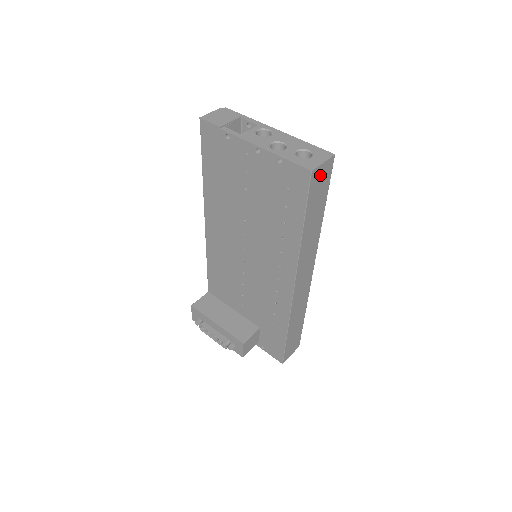
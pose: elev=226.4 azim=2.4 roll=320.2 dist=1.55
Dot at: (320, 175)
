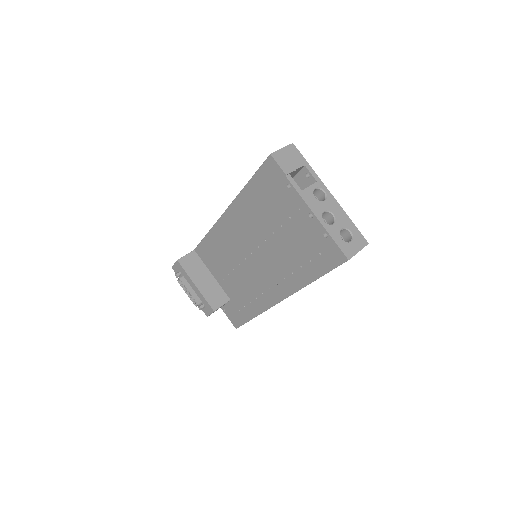
Dot at: occluded
